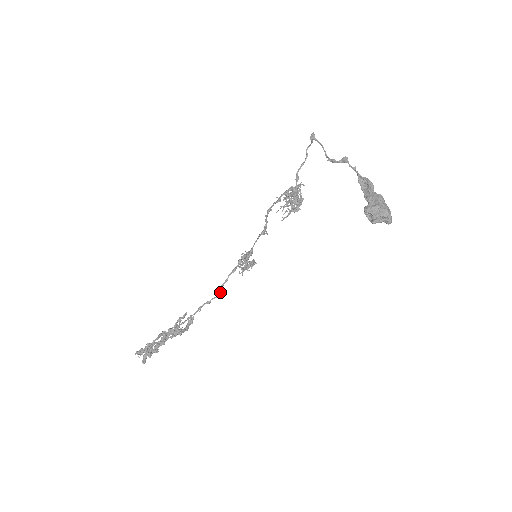
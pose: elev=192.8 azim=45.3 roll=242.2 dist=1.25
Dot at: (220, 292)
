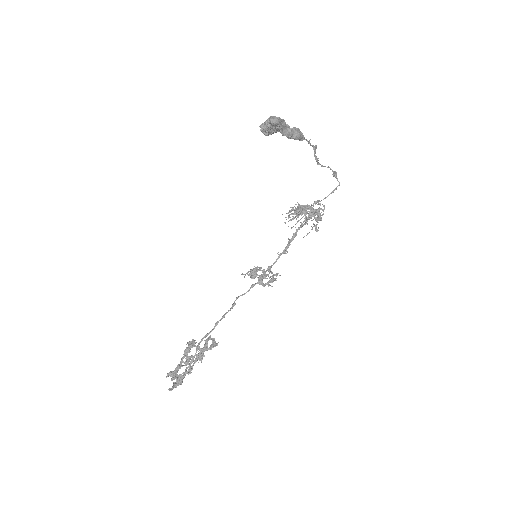
Dot at: (233, 305)
